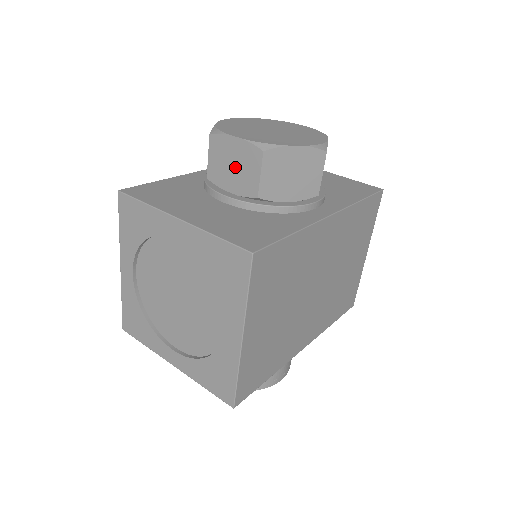
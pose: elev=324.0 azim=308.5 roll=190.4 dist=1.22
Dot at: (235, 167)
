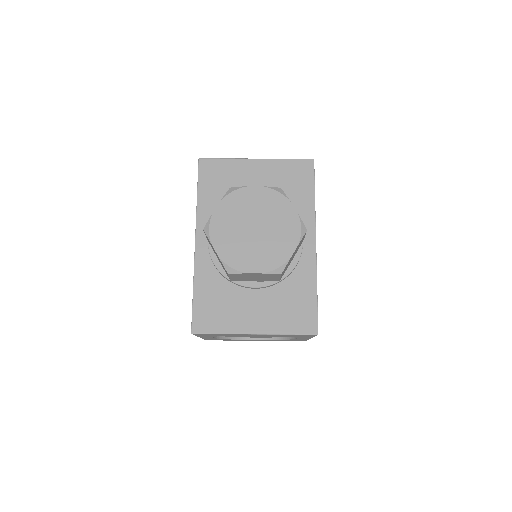
Dot at: (257, 278)
